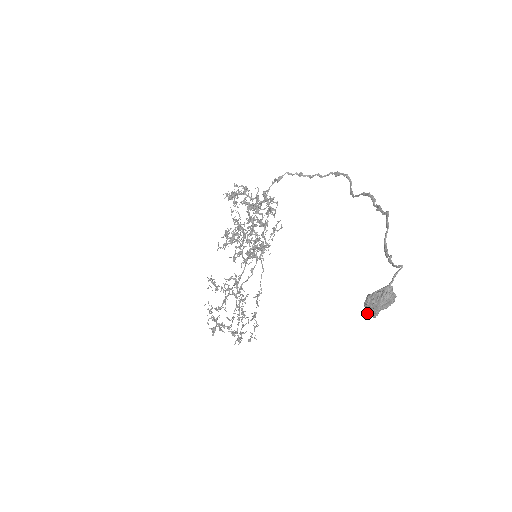
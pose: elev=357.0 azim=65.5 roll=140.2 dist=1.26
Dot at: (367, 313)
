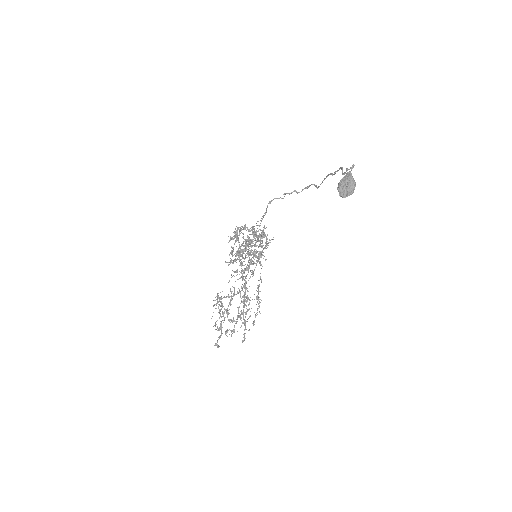
Dot at: (340, 194)
